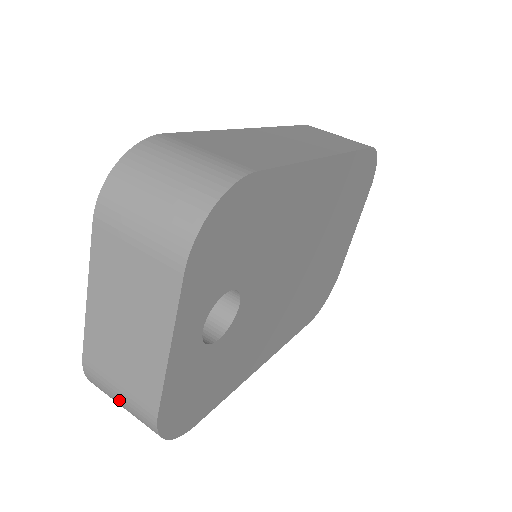
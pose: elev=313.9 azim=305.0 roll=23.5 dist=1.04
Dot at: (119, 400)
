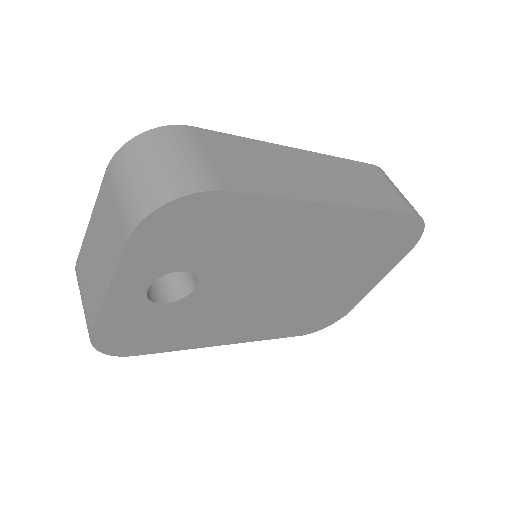
Dot at: occluded
